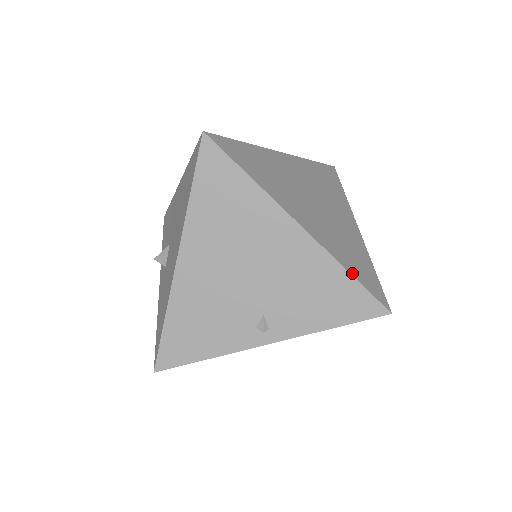
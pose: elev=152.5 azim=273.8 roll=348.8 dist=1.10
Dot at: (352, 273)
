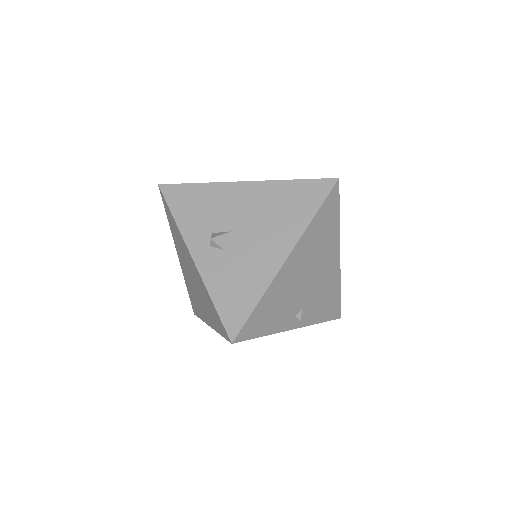
Dot at: (340, 291)
